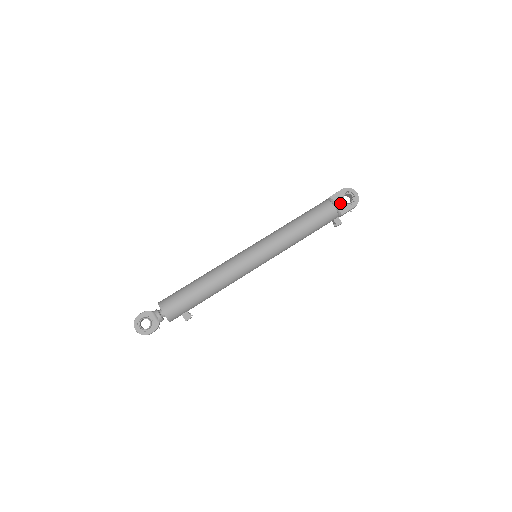
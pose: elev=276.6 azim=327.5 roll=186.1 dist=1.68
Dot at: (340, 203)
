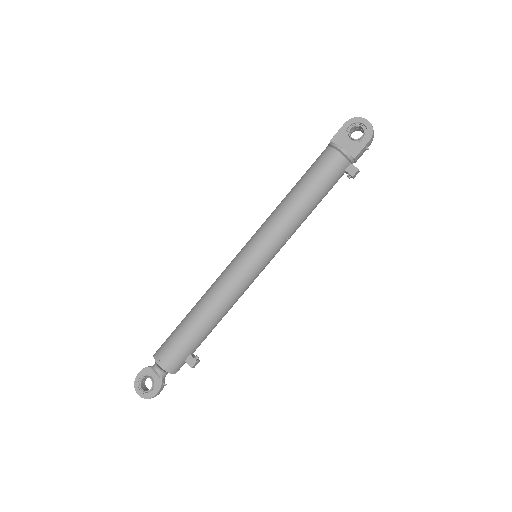
Dot at: (347, 143)
